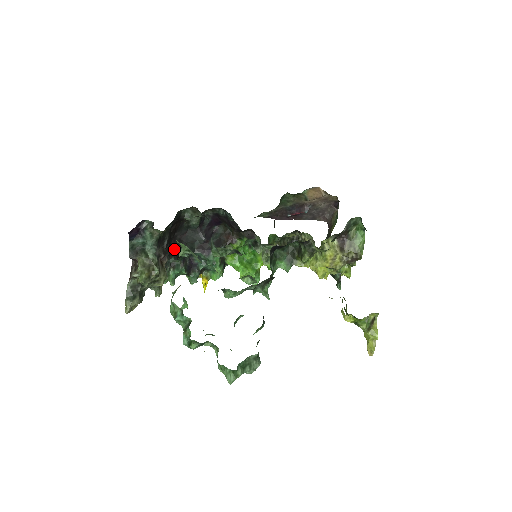
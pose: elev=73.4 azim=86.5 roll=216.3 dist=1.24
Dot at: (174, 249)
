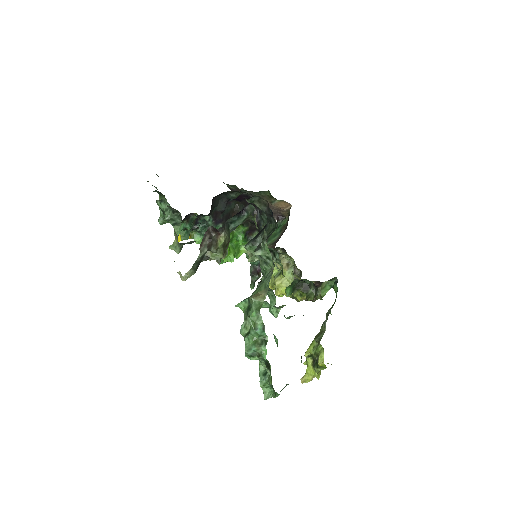
Dot at: occluded
